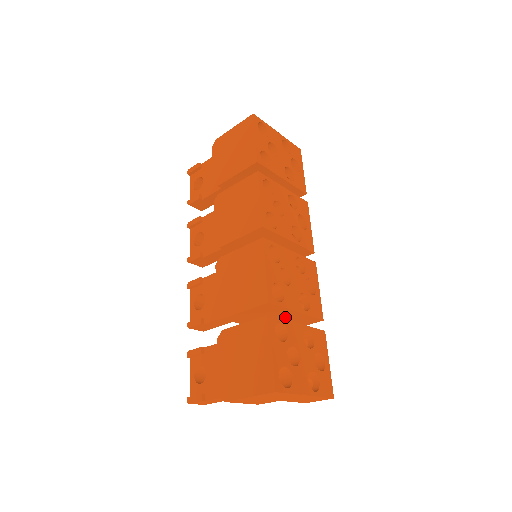
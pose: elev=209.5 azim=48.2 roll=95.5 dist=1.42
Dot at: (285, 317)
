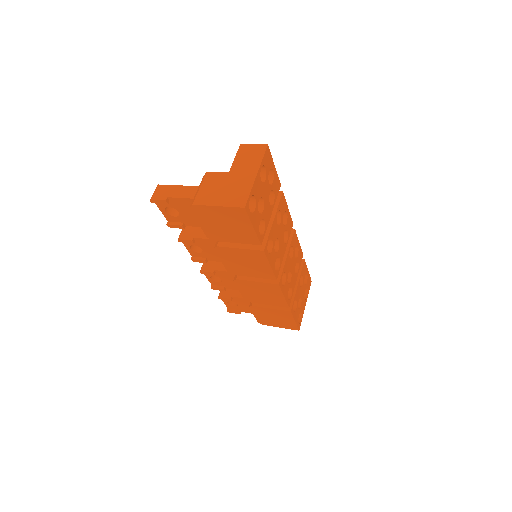
Dot at: occluded
